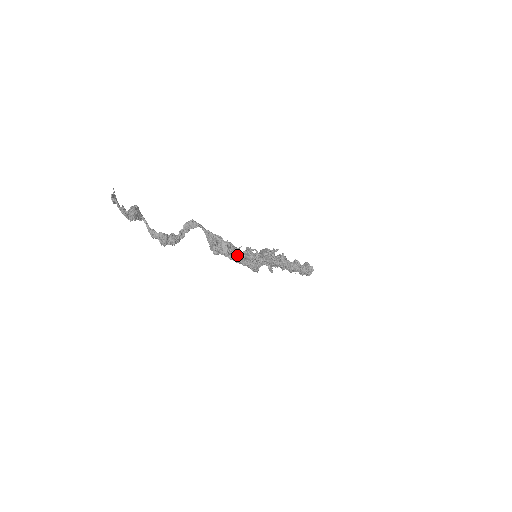
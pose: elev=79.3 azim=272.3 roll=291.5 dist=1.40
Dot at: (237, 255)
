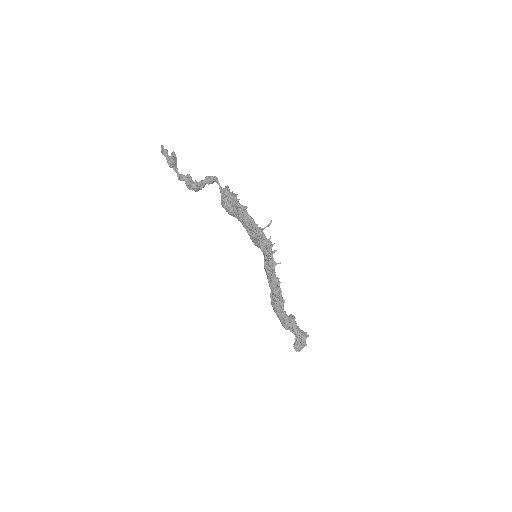
Dot at: (243, 206)
